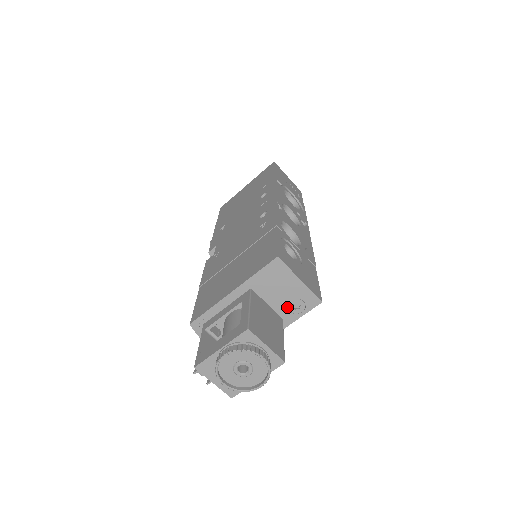
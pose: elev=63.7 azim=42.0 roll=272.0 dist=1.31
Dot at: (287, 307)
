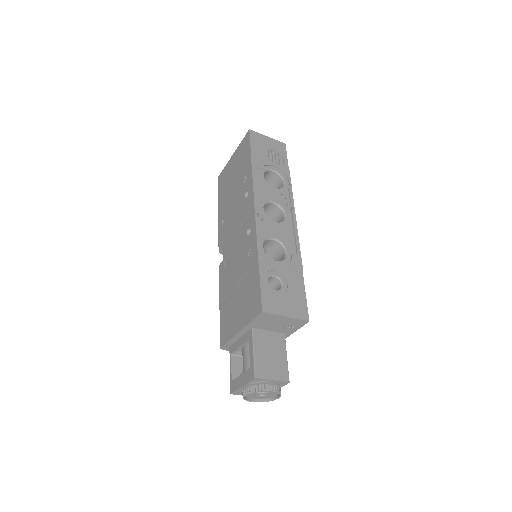
Dot at: (284, 329)
